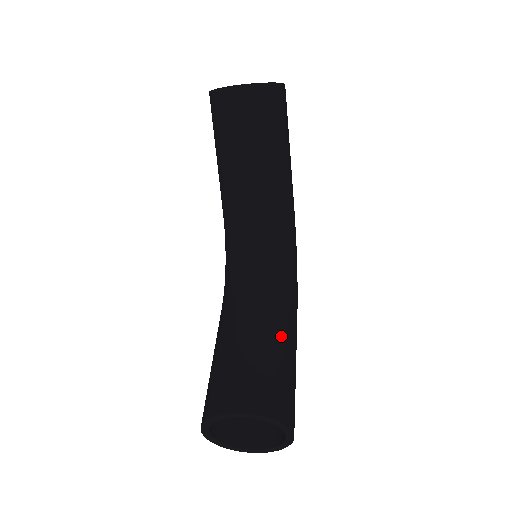
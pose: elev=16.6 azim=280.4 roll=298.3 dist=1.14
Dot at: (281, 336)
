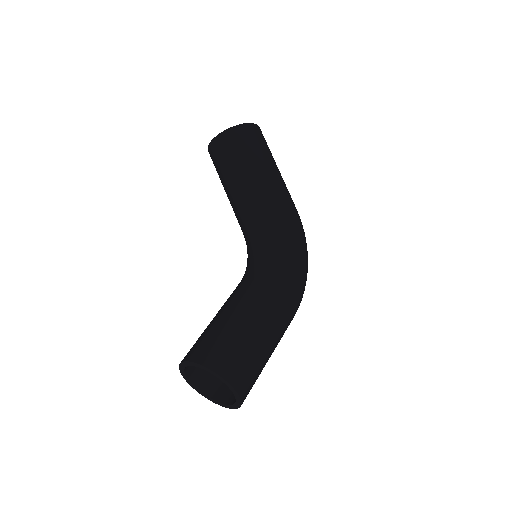
Dot at: (241, 308)
